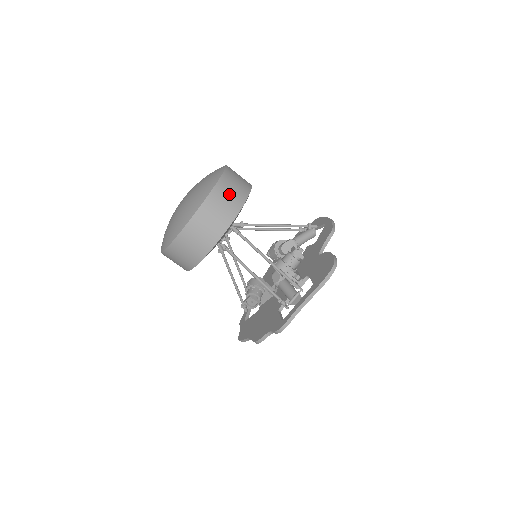
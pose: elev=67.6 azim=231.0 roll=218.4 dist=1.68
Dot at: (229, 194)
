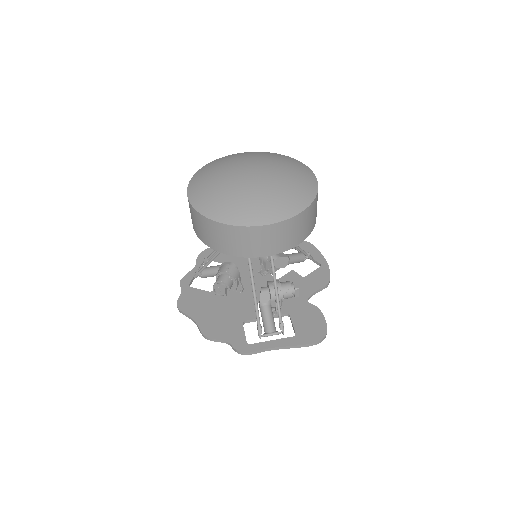
Dot at: (308, 222)
